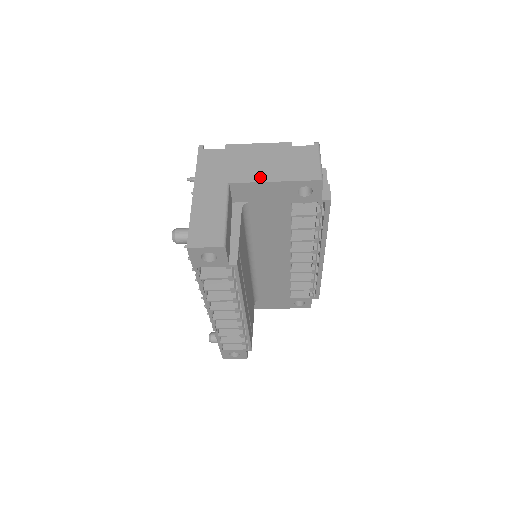
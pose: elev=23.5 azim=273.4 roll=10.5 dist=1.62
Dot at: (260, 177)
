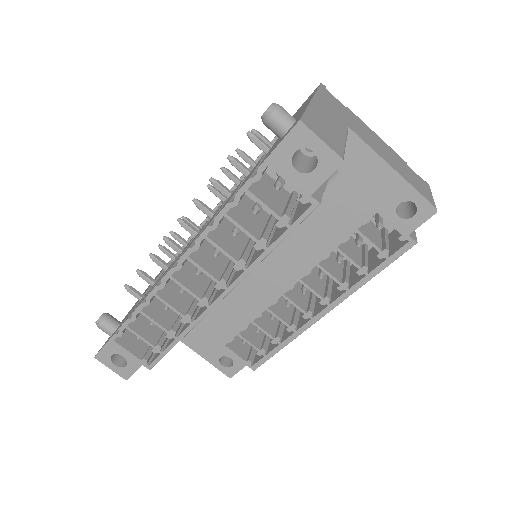
Dot at: (380, 153)
